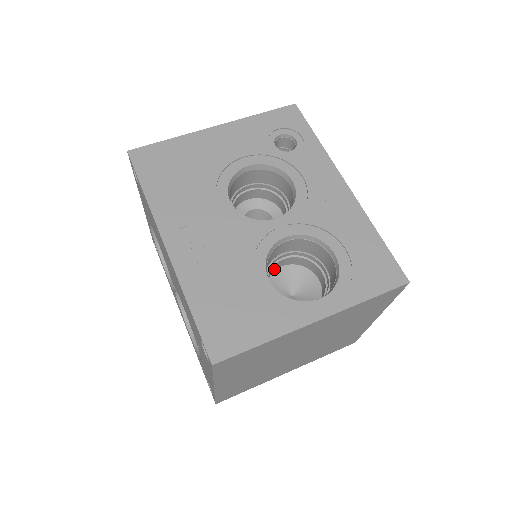
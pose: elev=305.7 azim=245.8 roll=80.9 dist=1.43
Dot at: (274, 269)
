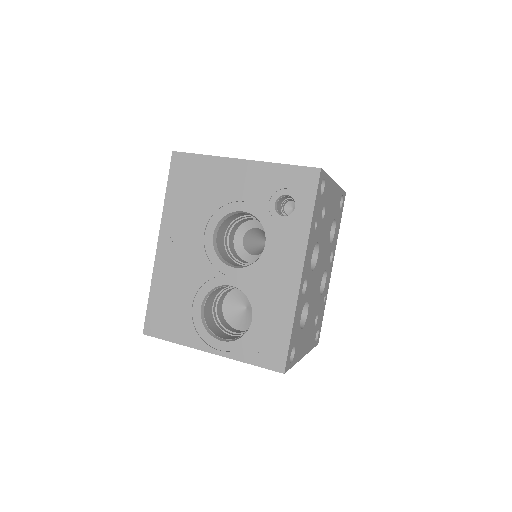
Dot at: occluded
